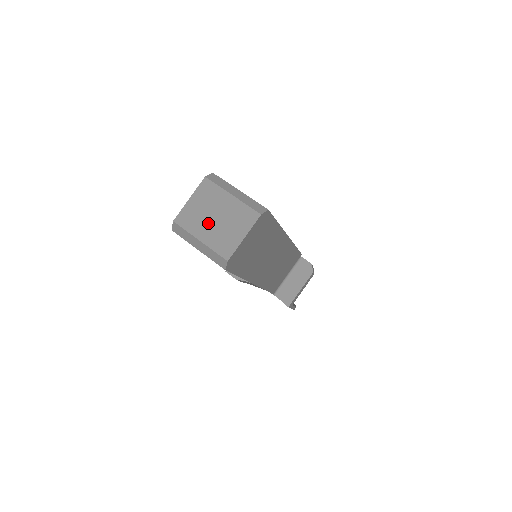
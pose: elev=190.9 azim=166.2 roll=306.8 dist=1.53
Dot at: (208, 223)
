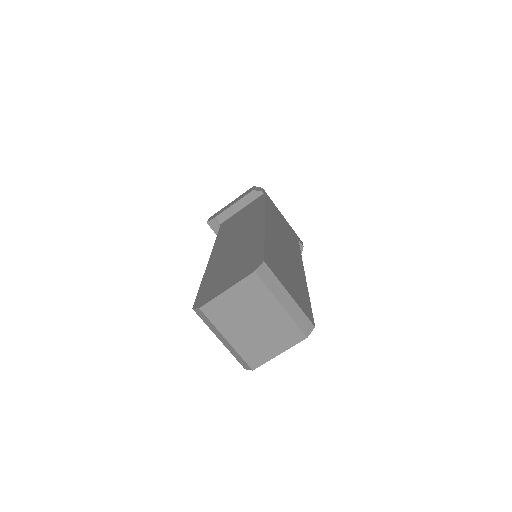
Dot at: (242, 326)
